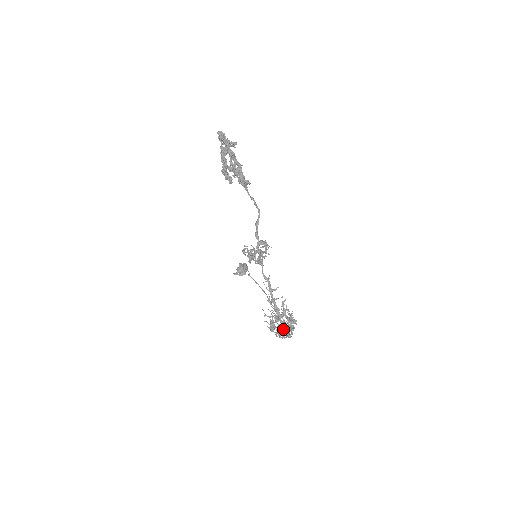
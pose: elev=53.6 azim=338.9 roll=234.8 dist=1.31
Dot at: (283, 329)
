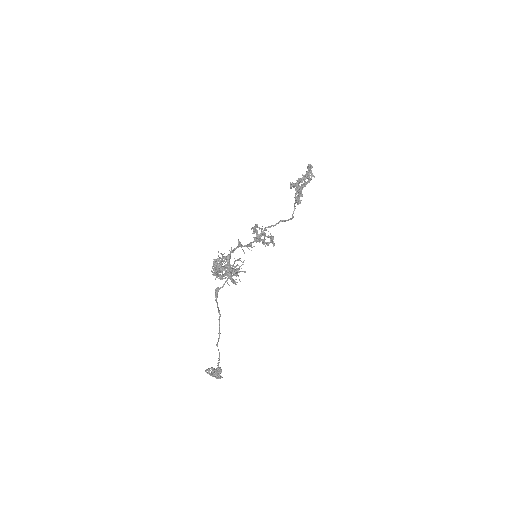
Dot at: occluded
